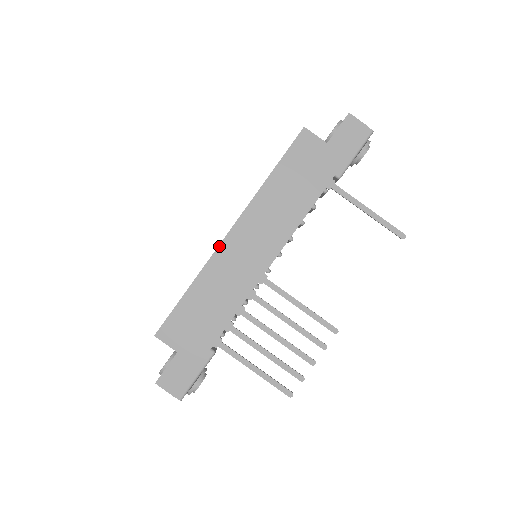
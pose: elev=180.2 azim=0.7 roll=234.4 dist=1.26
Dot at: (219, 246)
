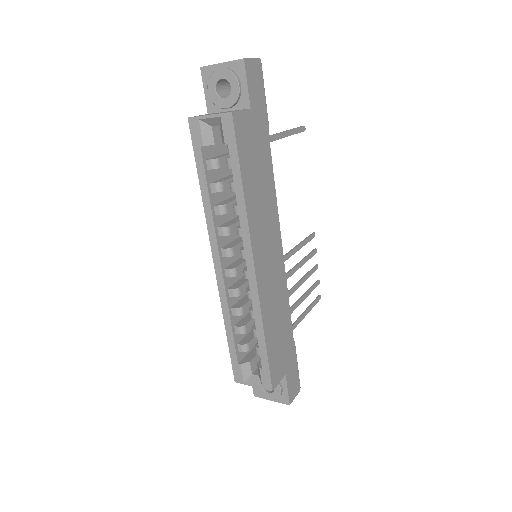
Dot at: (258, 286)
